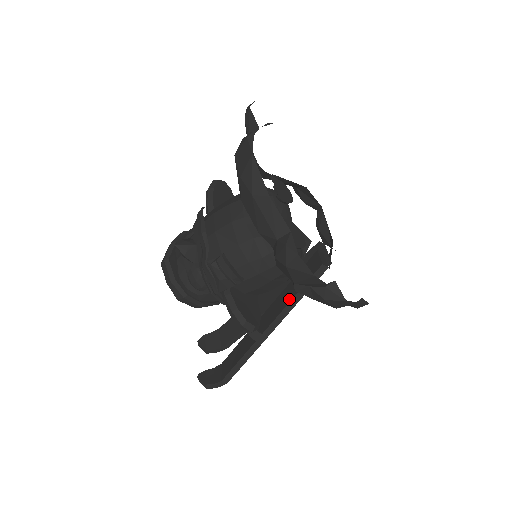
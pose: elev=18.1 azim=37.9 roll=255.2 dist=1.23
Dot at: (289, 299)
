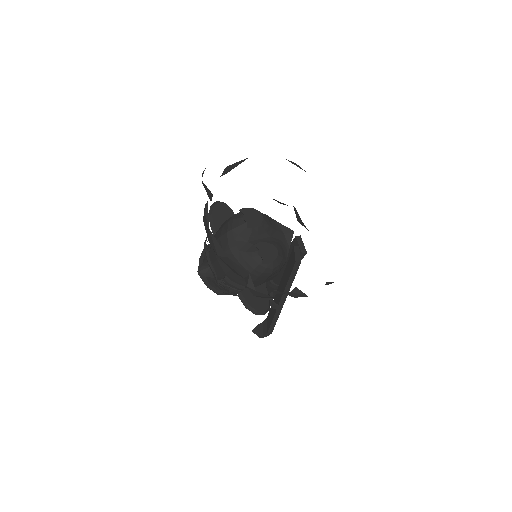
Dot at: (286, 283)
